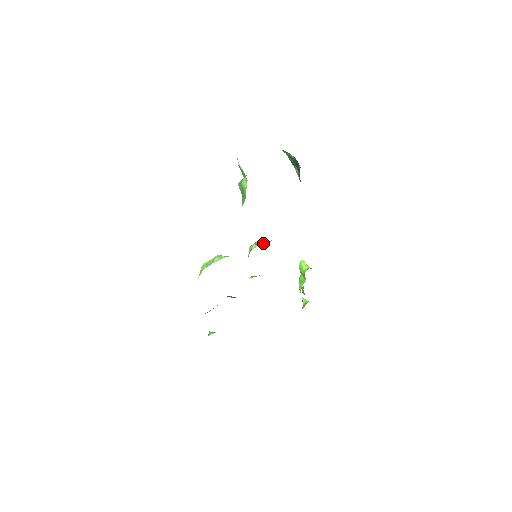
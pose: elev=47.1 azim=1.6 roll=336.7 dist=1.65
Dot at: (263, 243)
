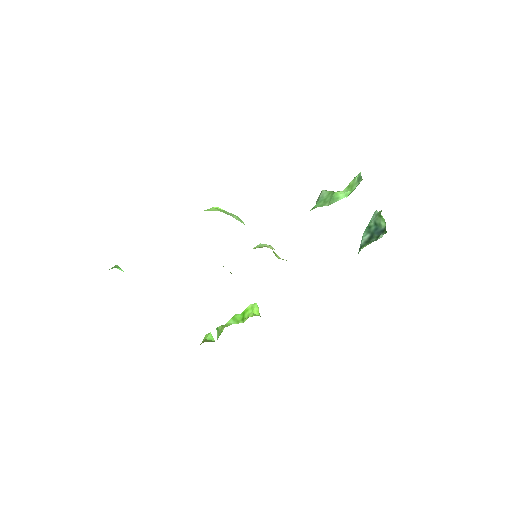
Dot at: (276, 254)
